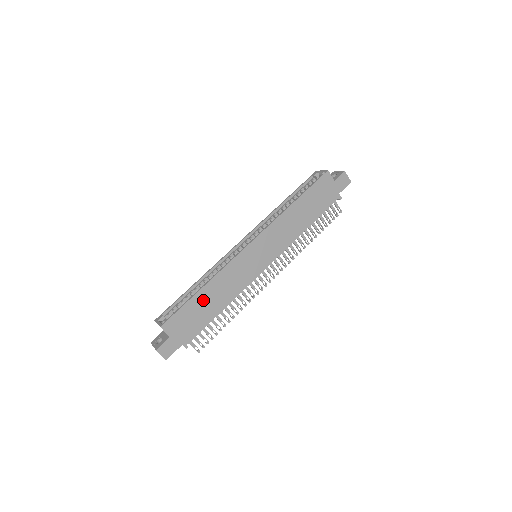
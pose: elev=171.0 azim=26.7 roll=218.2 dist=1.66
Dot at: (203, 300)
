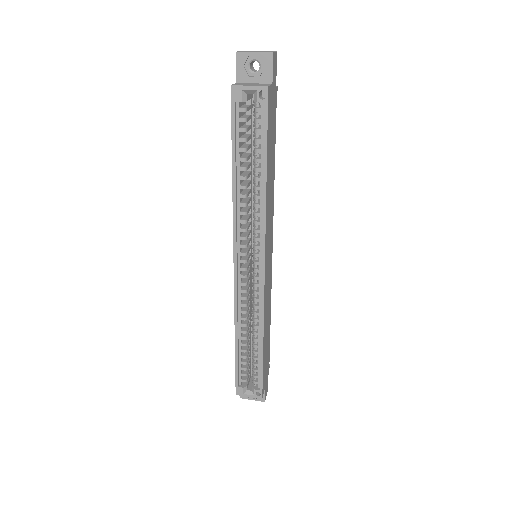
Dot at: (265, 345)
